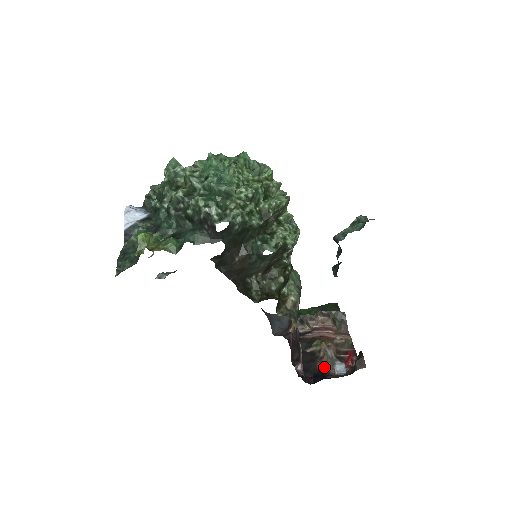
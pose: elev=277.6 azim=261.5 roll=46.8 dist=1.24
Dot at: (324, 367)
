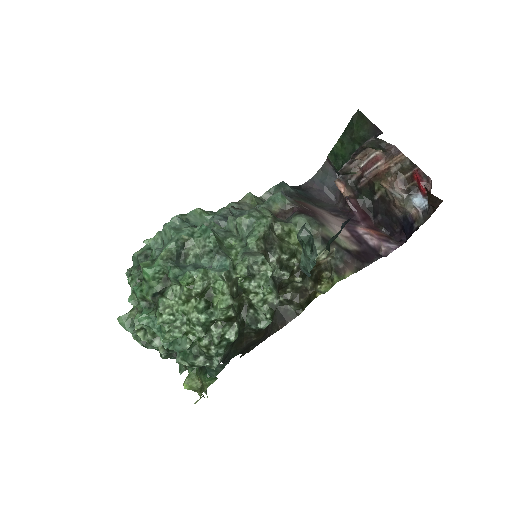
Dot at: (403, 213)
